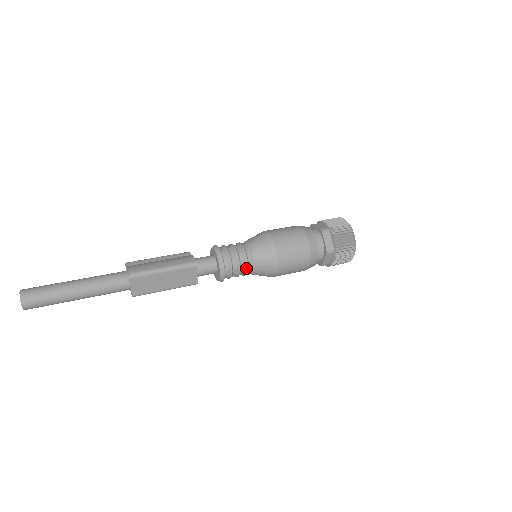
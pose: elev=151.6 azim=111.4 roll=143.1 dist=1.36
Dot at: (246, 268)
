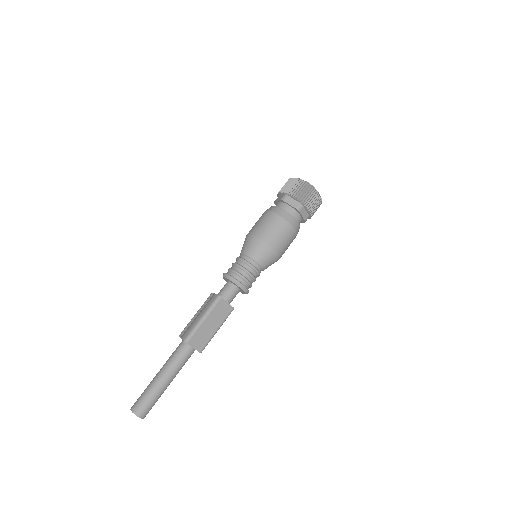
Dot at: (255, 270)
